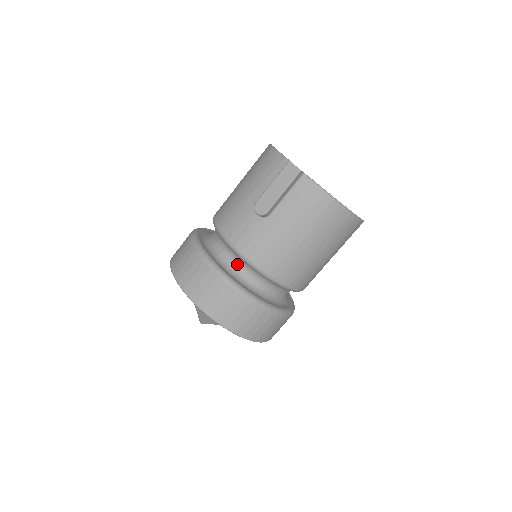
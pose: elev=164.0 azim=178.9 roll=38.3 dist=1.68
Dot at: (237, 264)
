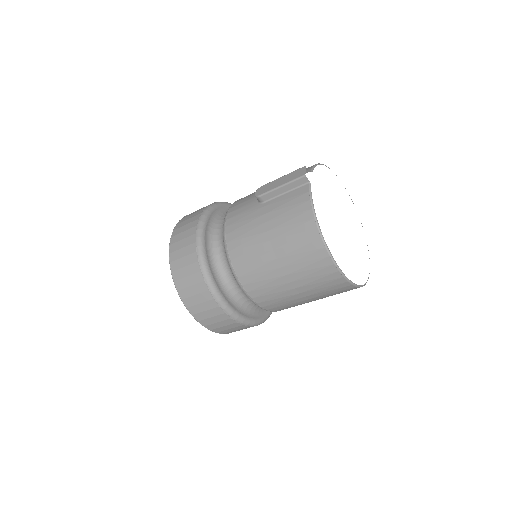
Dot at: (221, 232)
